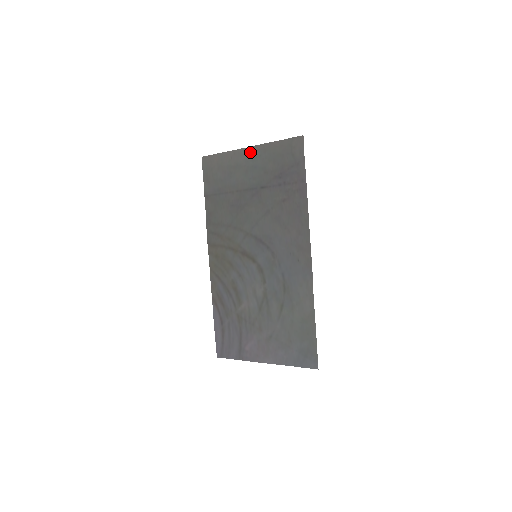
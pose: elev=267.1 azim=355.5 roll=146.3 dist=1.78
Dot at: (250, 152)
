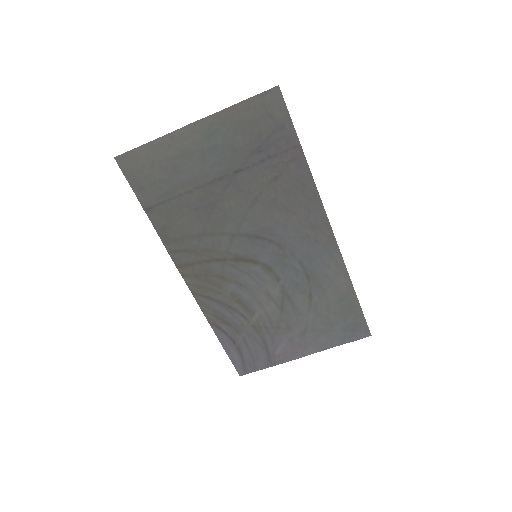
Dot at: (198, 129)
